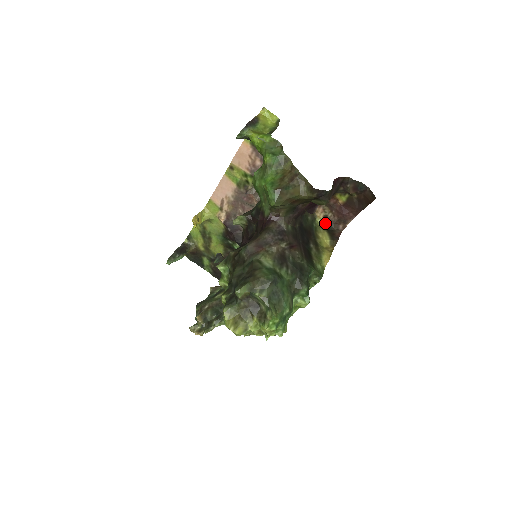
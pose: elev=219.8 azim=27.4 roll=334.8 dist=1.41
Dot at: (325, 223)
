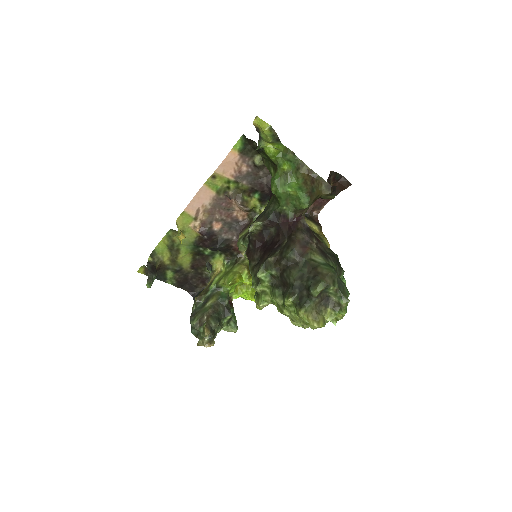
Dot at: occluded
